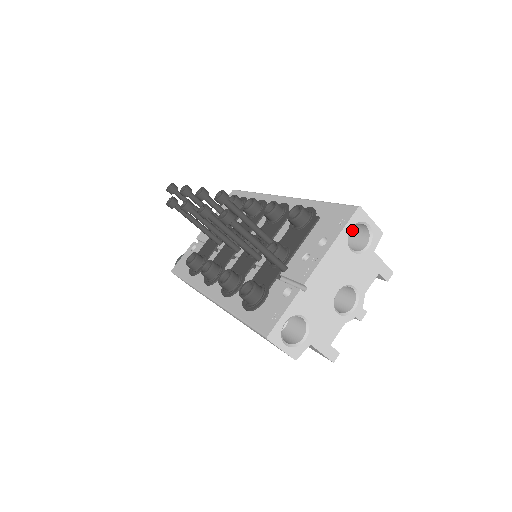
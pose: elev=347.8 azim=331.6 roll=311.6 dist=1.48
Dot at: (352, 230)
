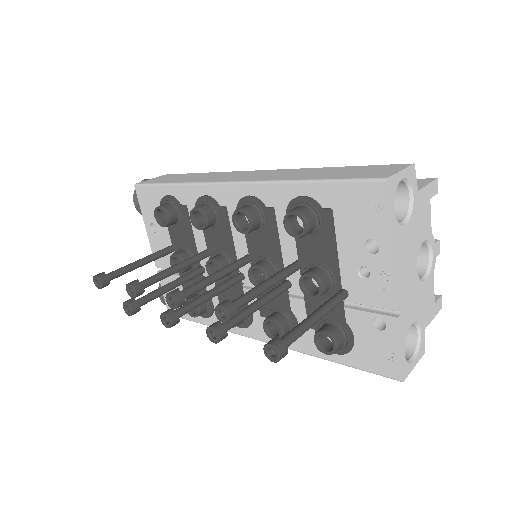
Dot at: occluded
